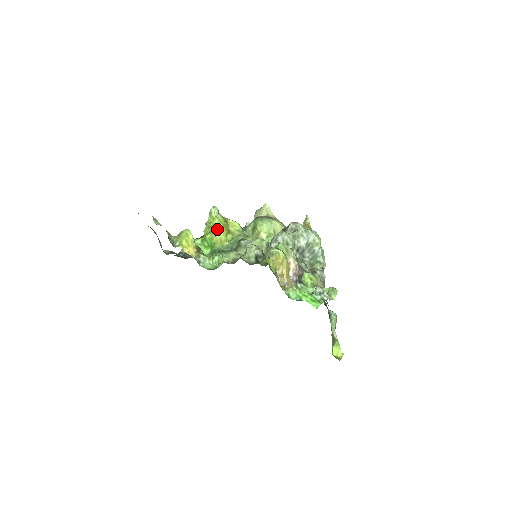
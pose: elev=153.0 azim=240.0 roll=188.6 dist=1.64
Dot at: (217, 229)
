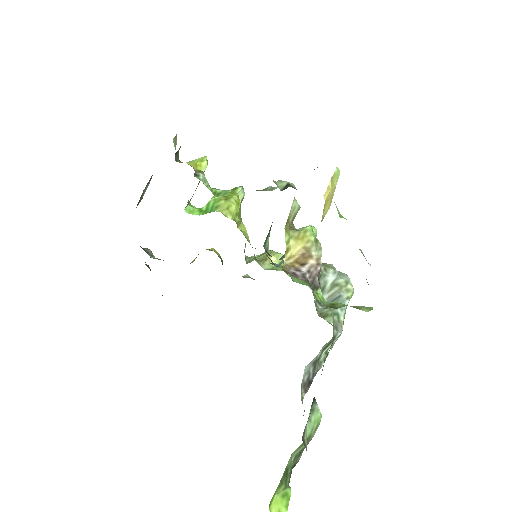
Dot at: (233, 198)
